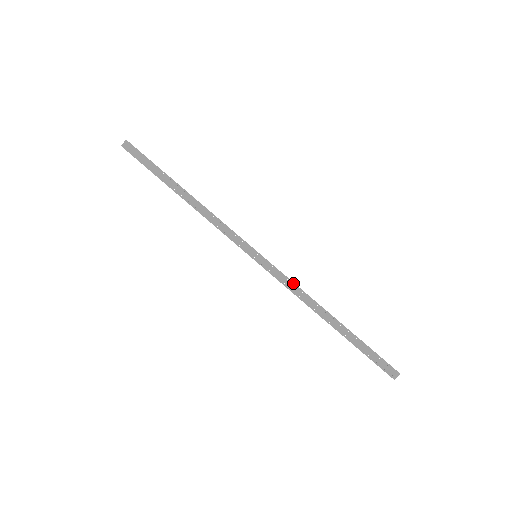
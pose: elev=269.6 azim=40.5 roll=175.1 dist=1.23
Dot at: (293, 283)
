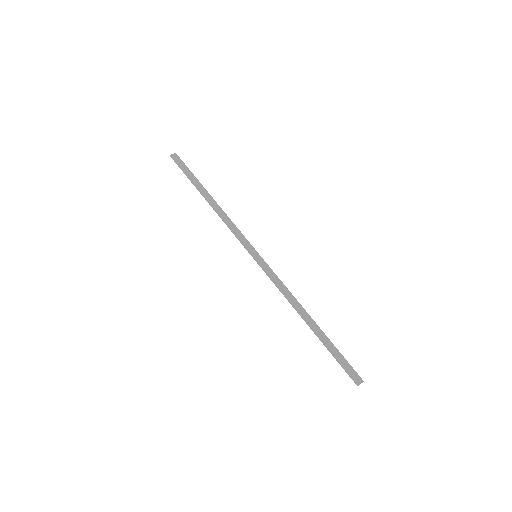
Dot at: occluded
